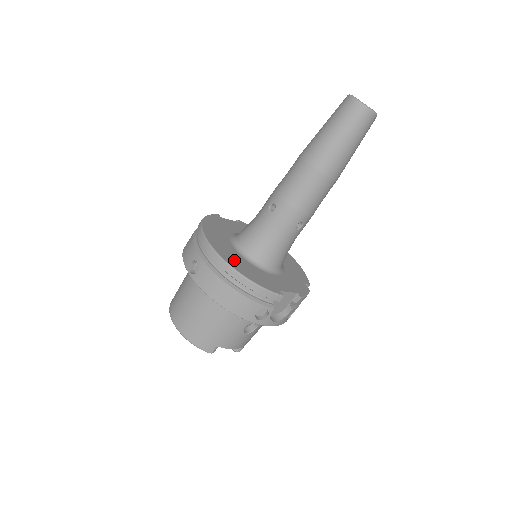
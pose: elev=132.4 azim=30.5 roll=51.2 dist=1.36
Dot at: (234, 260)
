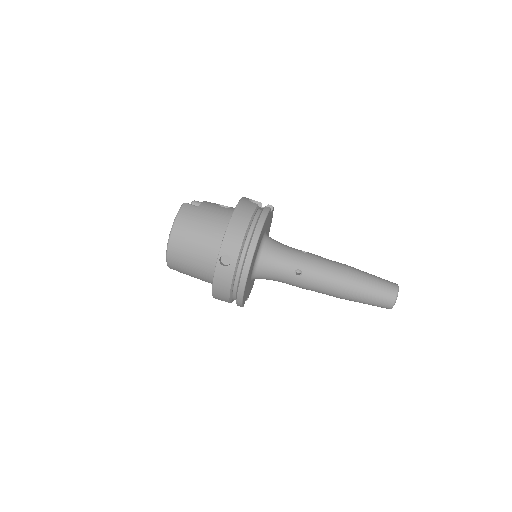
Dot at: (248, 281)
